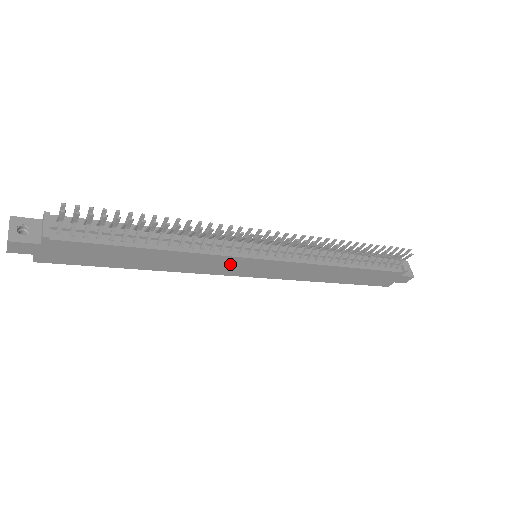
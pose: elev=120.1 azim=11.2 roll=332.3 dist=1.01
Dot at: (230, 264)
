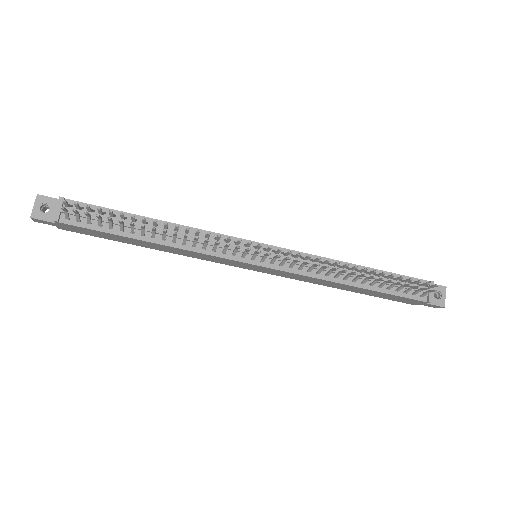
Dot at: (225, 261)
